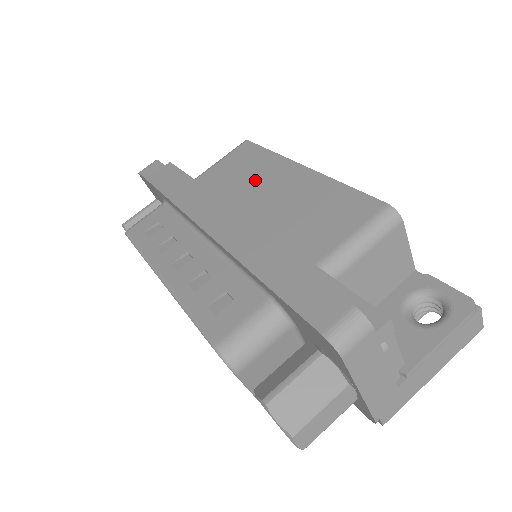
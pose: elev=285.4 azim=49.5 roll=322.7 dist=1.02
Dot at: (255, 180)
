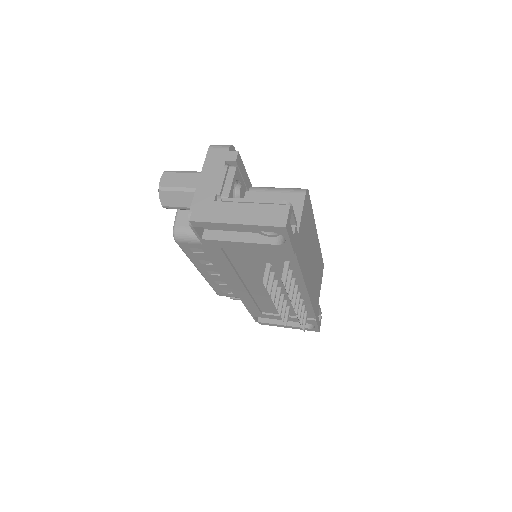
Dot at: occluded
